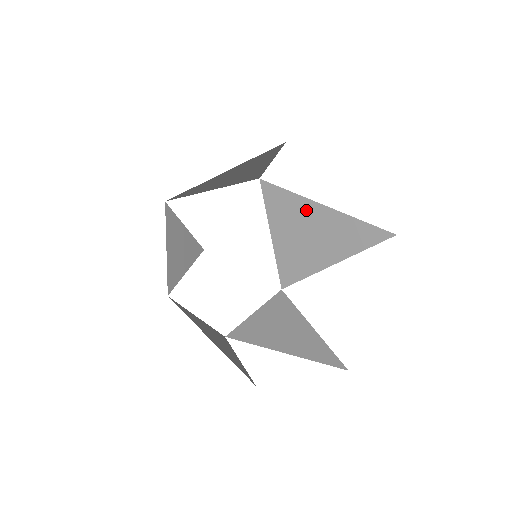
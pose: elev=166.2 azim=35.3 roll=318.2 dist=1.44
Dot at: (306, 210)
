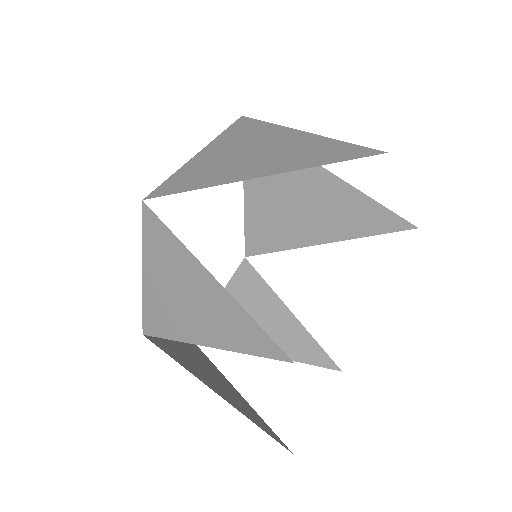
Dot at: (307, 176)
